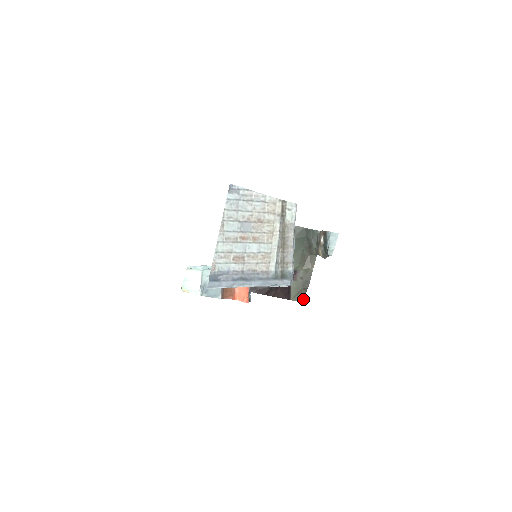
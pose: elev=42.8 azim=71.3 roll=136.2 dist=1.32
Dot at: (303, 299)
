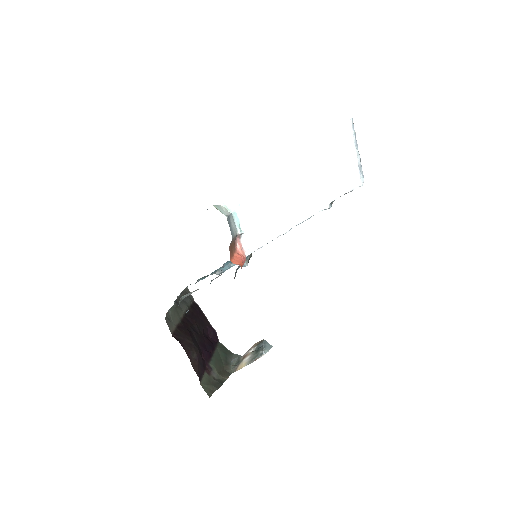
Dot at: (210, 395)
